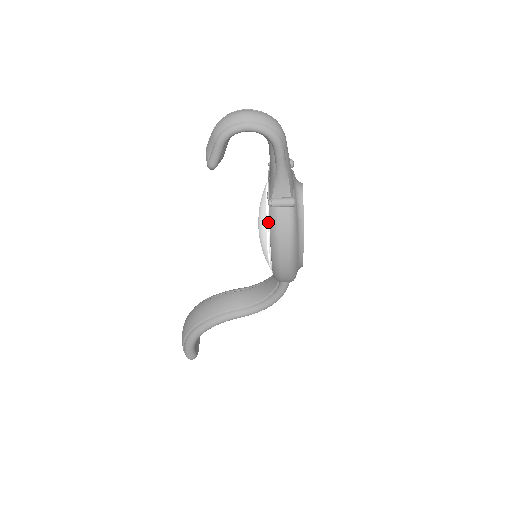
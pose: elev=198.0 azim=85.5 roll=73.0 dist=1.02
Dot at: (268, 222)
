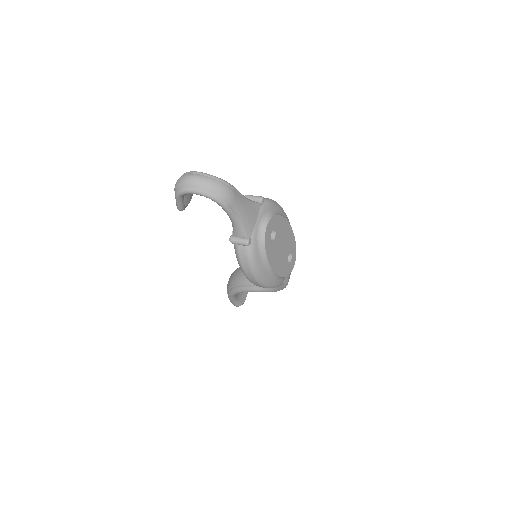
Dot at: occluded
